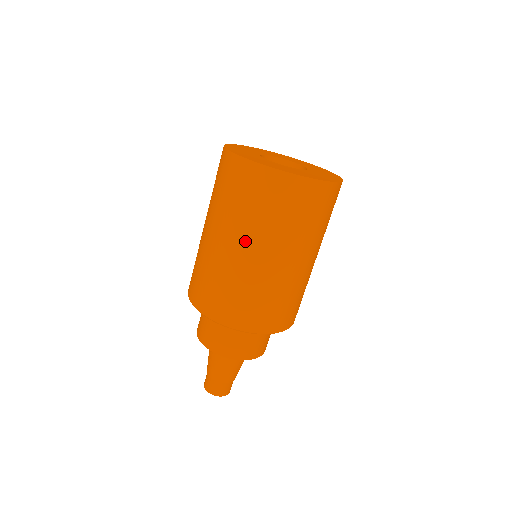
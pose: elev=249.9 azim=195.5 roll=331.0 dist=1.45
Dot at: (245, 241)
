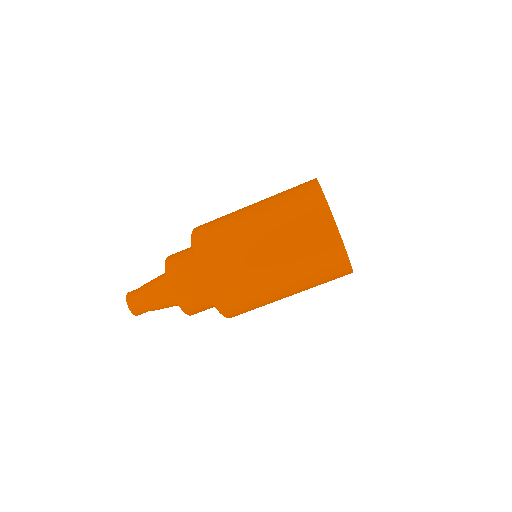
Dot at: (273, 244)
